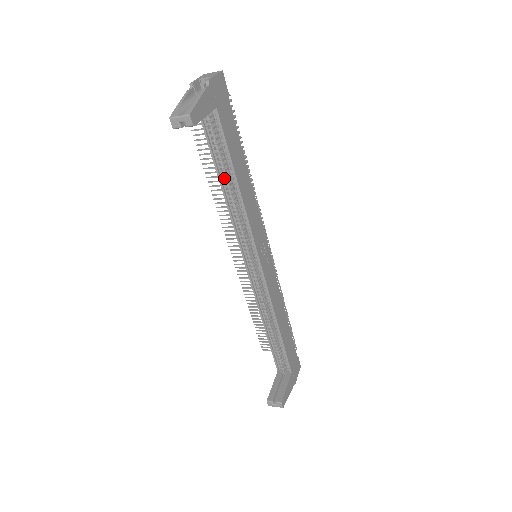
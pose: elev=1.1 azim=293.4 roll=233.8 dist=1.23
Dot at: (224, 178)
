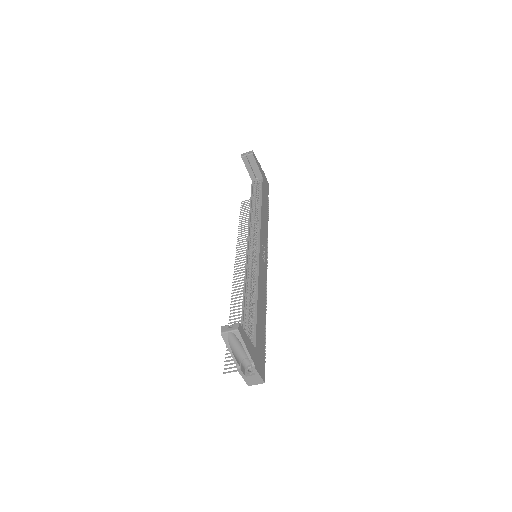
Dot at: (253, 207)
